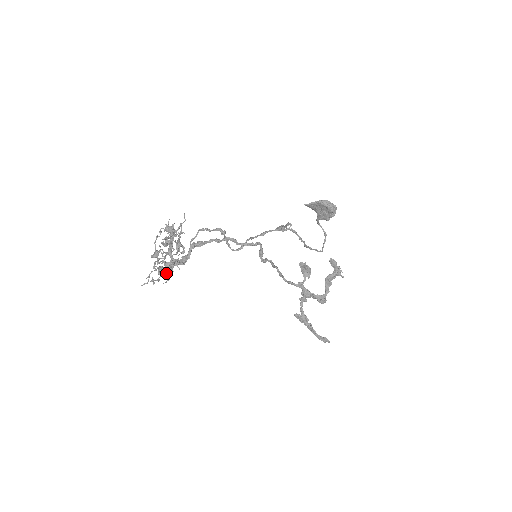
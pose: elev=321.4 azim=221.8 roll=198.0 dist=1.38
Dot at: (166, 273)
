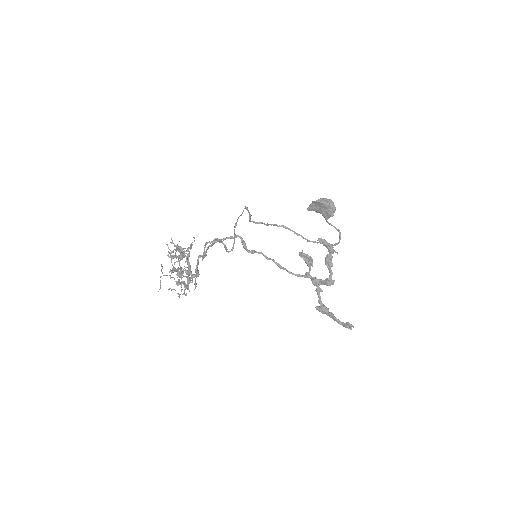
Dot at: (186, 285)
